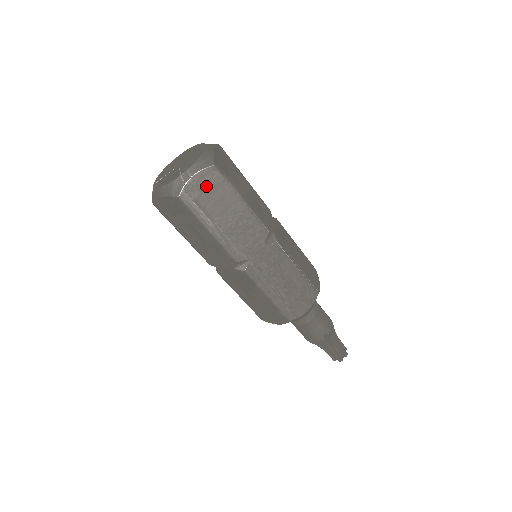
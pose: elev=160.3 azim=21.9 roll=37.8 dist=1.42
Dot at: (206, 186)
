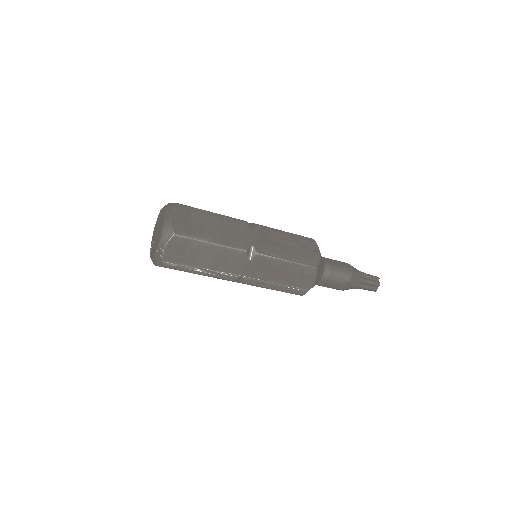
Dot at: (178, 250)
